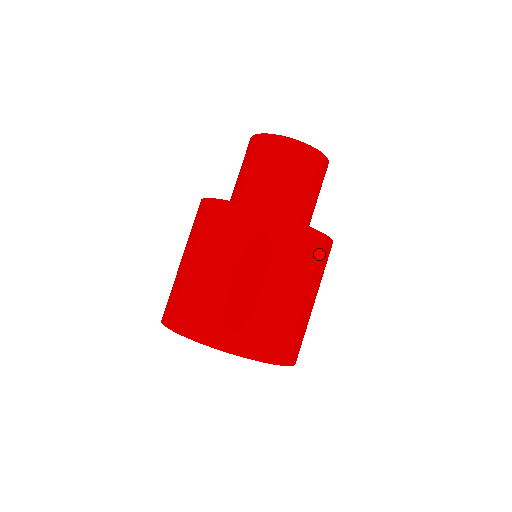
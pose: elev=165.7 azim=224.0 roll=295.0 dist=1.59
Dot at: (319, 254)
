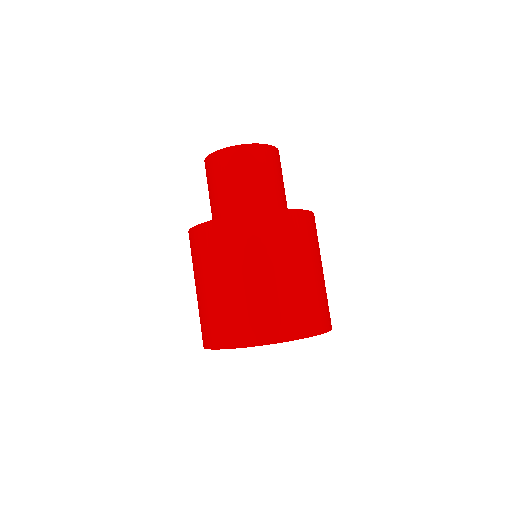
Dot at: (301, 228)
